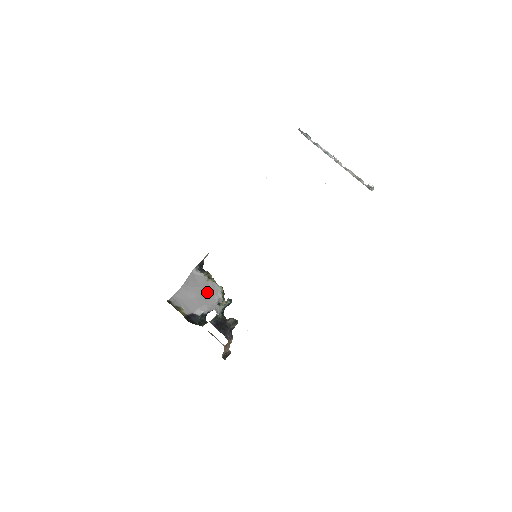
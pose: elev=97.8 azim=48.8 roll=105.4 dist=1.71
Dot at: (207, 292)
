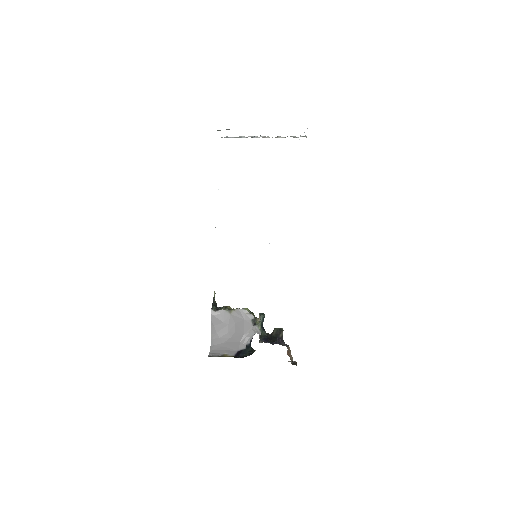
Dot at: (237, 323)
